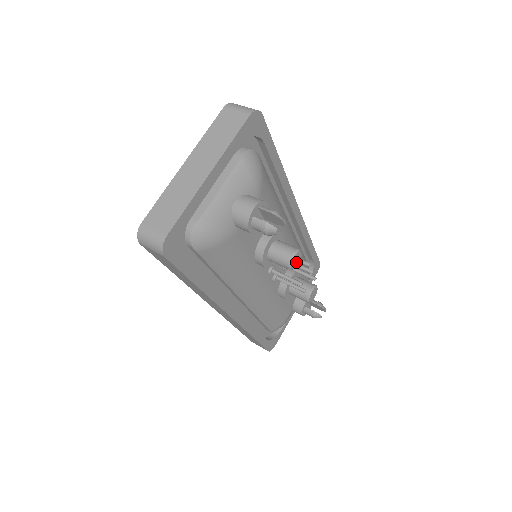
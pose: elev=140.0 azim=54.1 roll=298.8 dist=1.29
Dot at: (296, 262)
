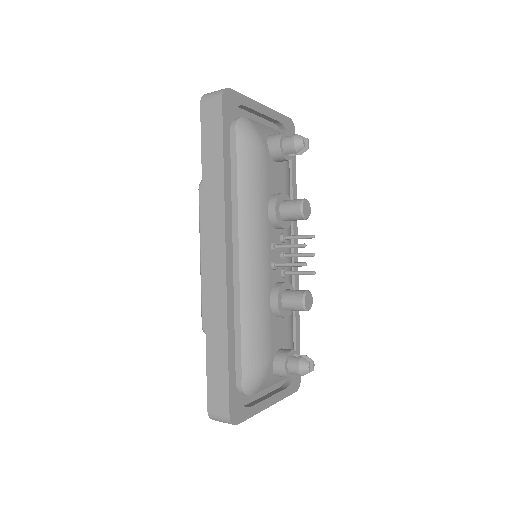
Dot at: (306, 211)
